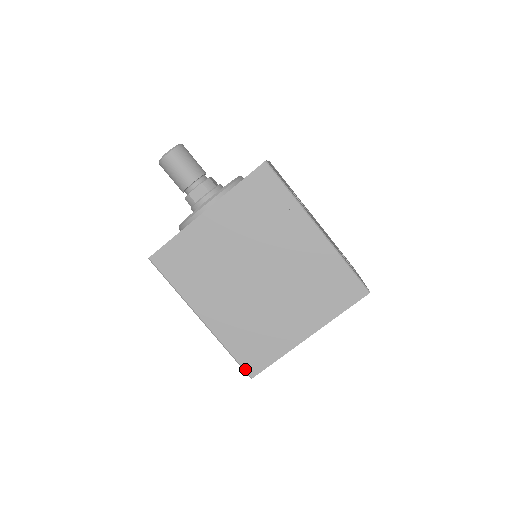
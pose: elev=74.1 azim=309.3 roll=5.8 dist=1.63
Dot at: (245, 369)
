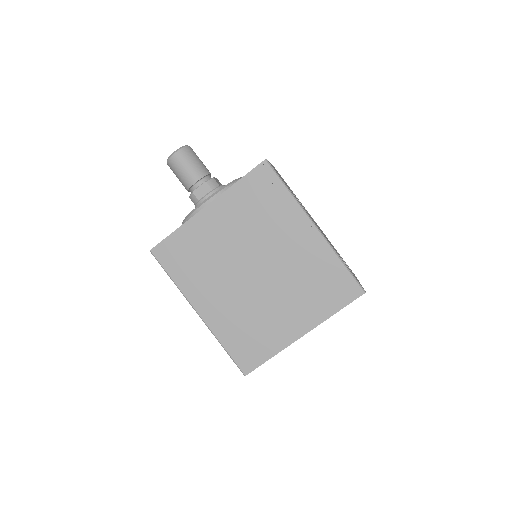
Dot at: (239, 366)
